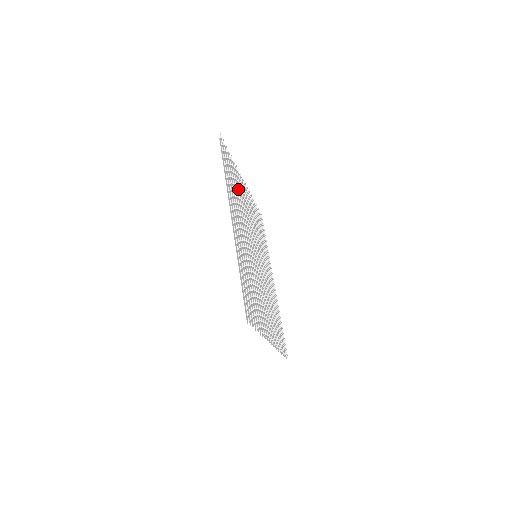
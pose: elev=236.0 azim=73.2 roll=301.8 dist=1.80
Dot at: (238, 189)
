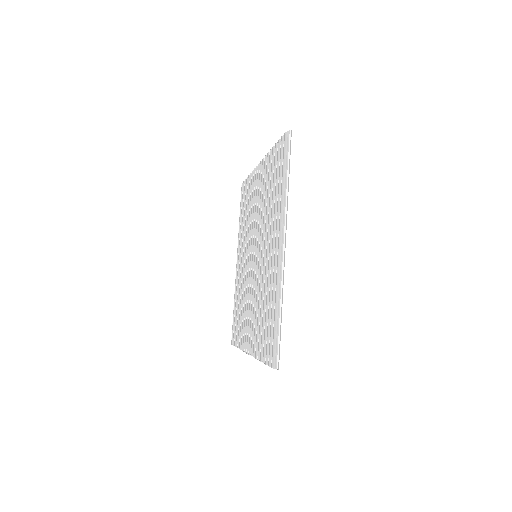
Dot at: occluded
